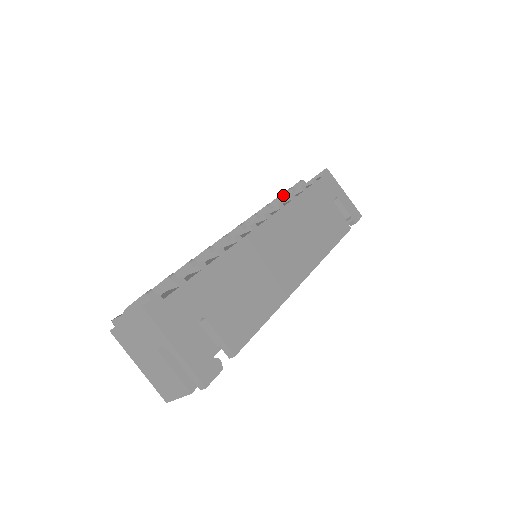
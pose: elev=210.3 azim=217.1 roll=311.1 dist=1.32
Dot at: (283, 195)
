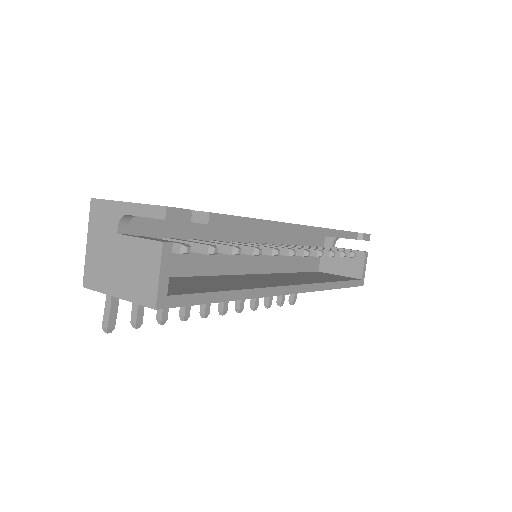
Dot at: occluded
